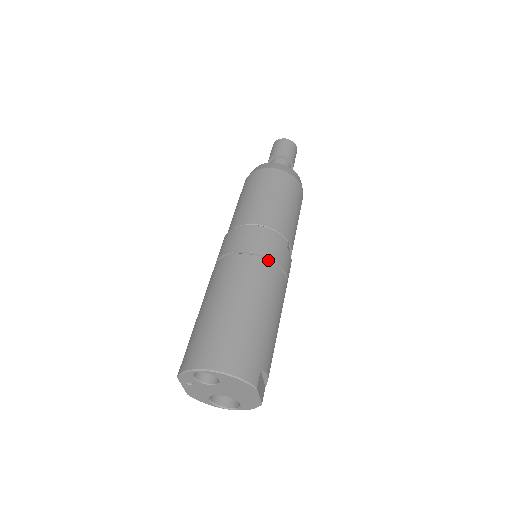
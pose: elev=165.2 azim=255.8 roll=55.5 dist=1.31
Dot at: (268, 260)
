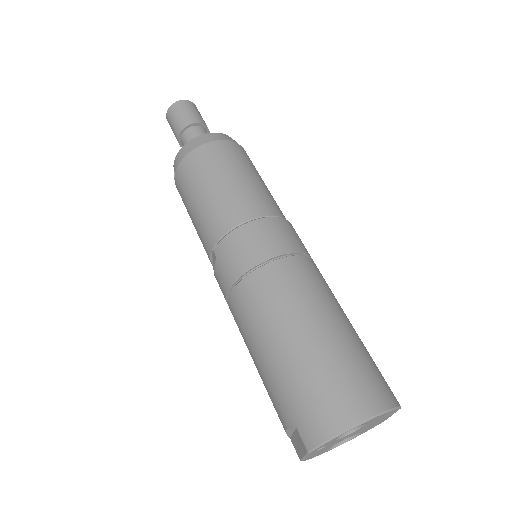
Dot at: (303, 255)
